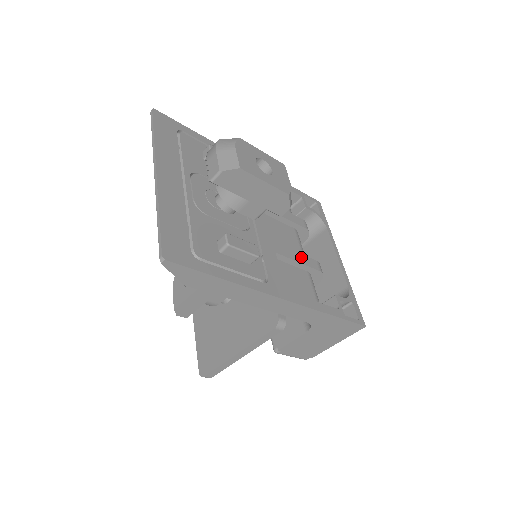
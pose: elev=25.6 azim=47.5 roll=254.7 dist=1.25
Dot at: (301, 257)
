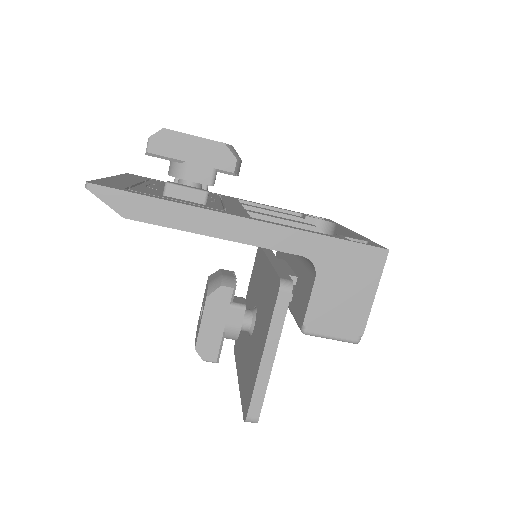
Dot at: (286, 219)
